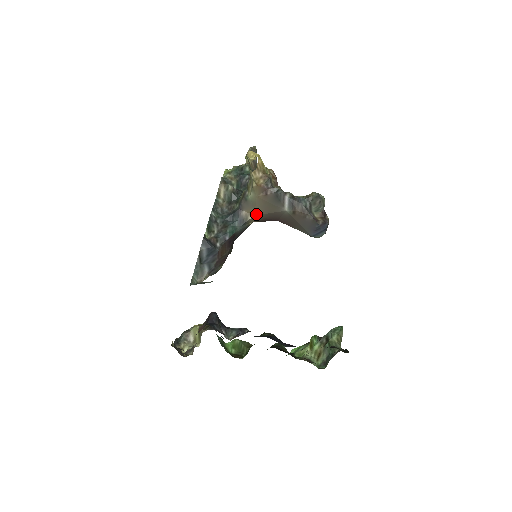
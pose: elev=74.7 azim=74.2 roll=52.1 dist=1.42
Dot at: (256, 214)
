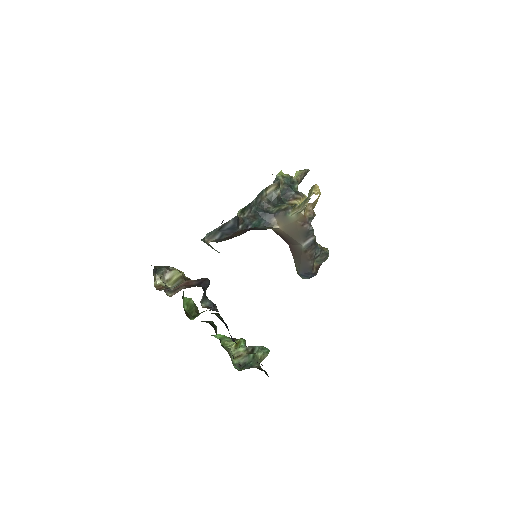
Dot at: (282, 229)
